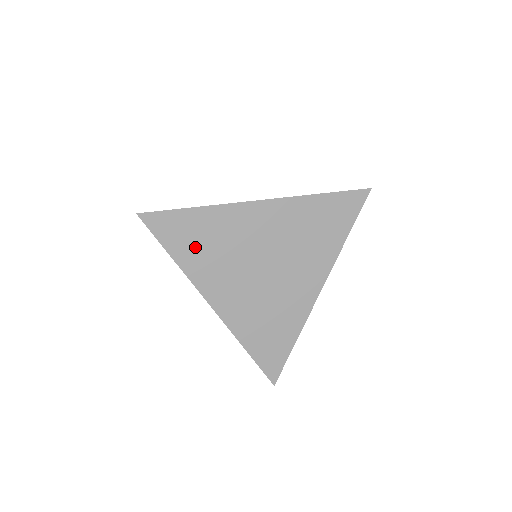
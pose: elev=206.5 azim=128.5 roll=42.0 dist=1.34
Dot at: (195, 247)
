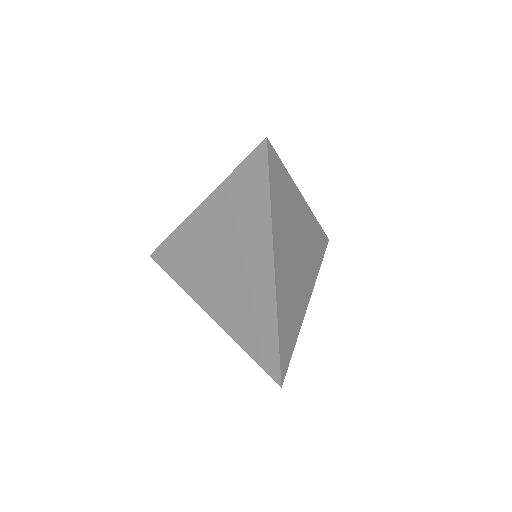
Dot at: (280, 203)
